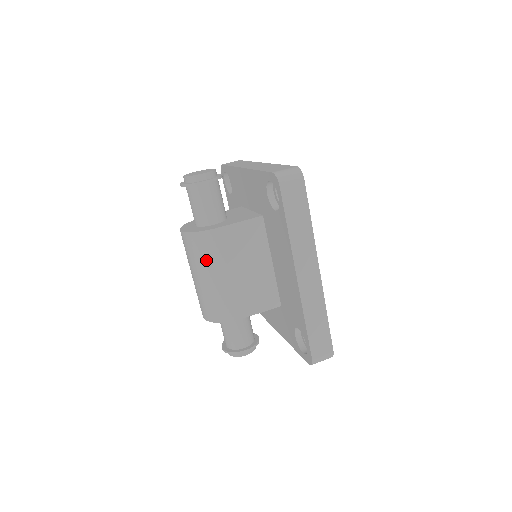
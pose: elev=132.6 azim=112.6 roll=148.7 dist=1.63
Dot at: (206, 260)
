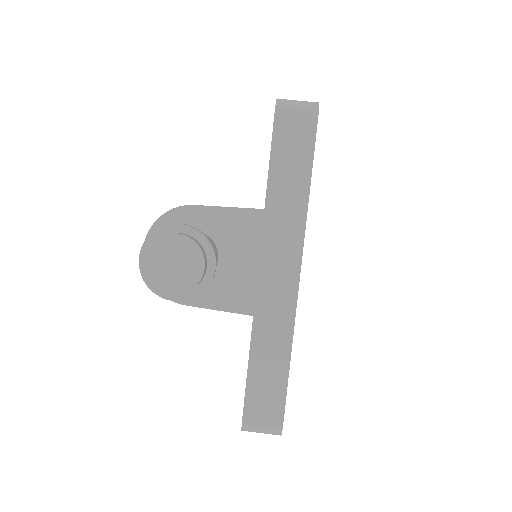
Dot at: occluded
